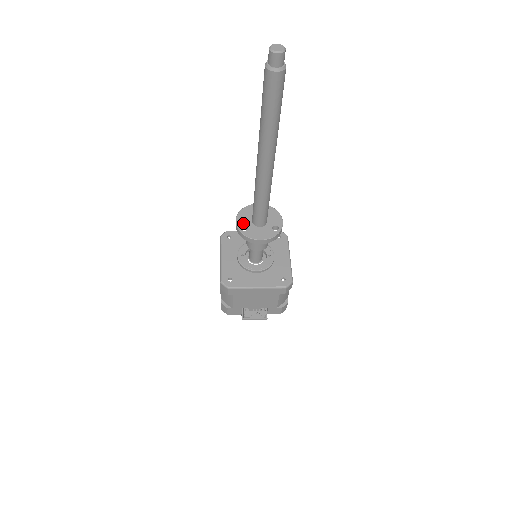
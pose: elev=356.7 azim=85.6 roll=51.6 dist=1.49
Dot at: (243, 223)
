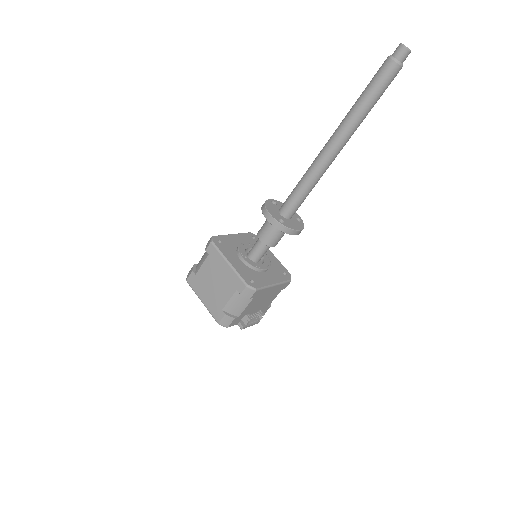
Dot at: (277, 217)
